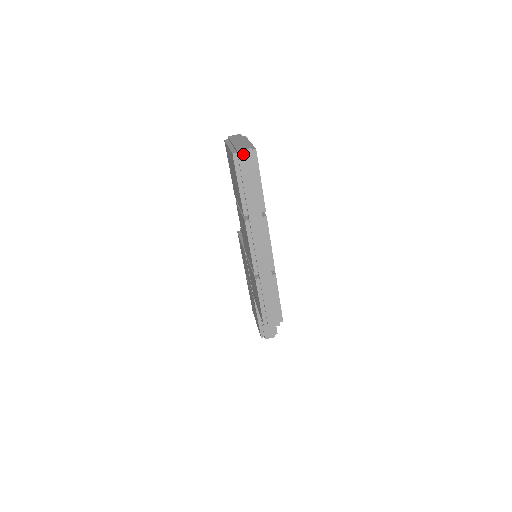
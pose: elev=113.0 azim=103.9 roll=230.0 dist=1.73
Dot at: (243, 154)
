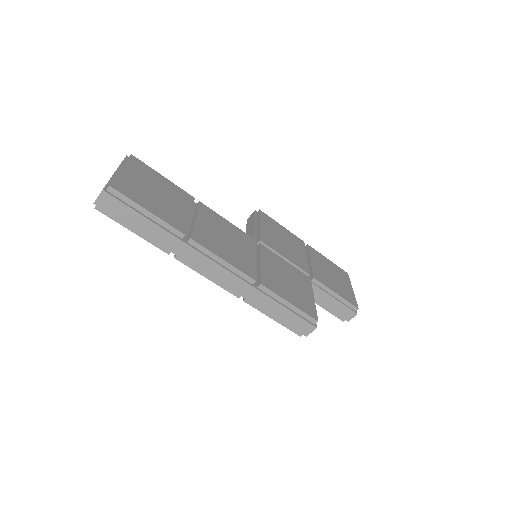
Dot at: (102, 202)
